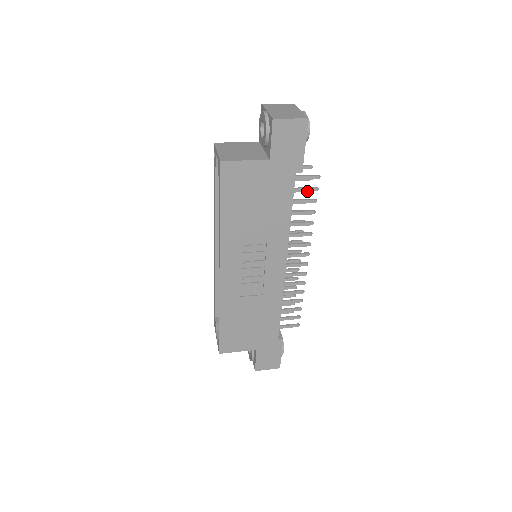
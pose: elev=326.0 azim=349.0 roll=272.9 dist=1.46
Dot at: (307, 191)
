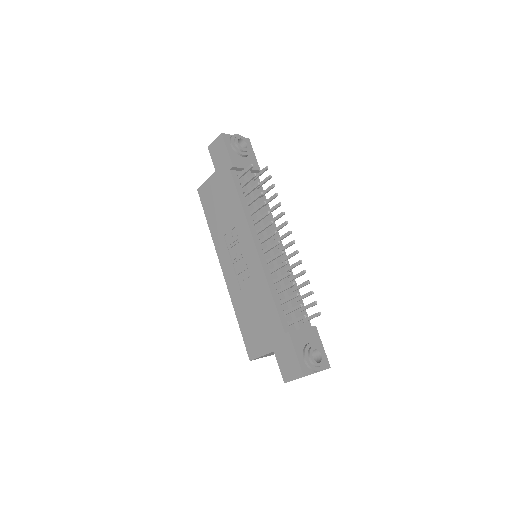
Dot at: (250, 180)
